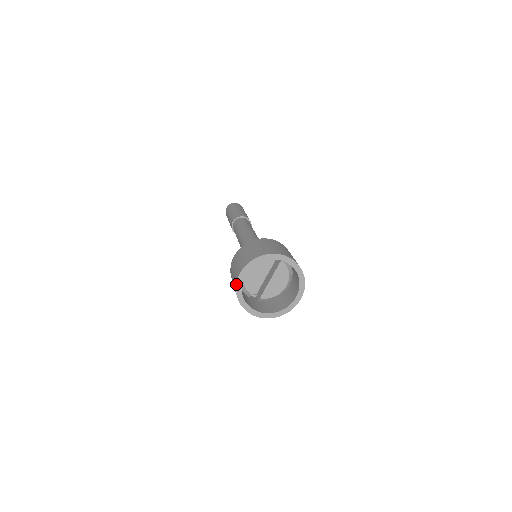
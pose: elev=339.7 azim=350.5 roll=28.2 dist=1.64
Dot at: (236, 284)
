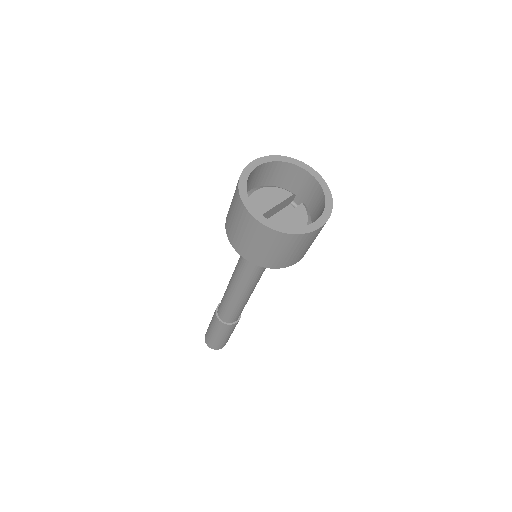
Dot at: (244, 168)
